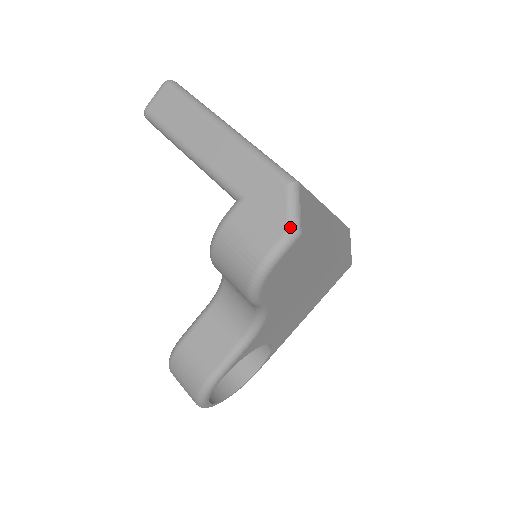
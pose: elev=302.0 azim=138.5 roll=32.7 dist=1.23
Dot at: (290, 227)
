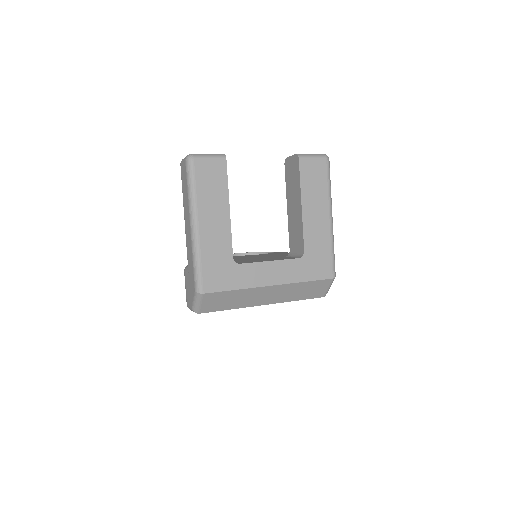
Dot at: (192, 308)
